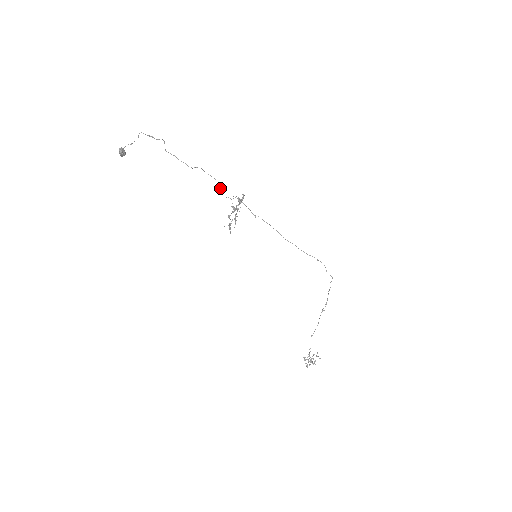
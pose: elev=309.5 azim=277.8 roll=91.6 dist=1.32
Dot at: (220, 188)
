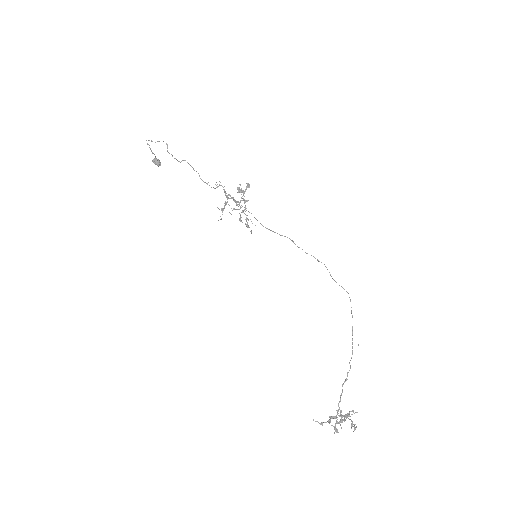
Dot at: occluded
